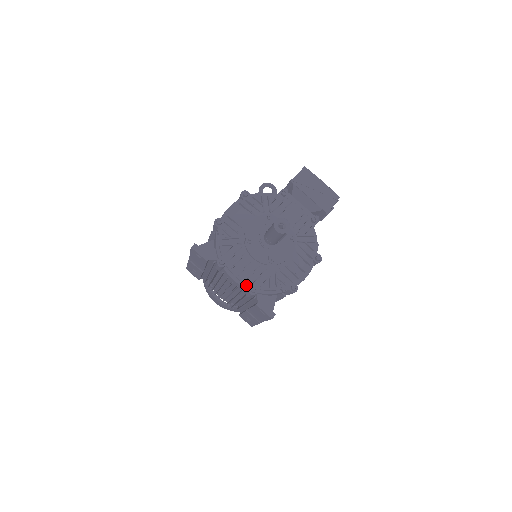
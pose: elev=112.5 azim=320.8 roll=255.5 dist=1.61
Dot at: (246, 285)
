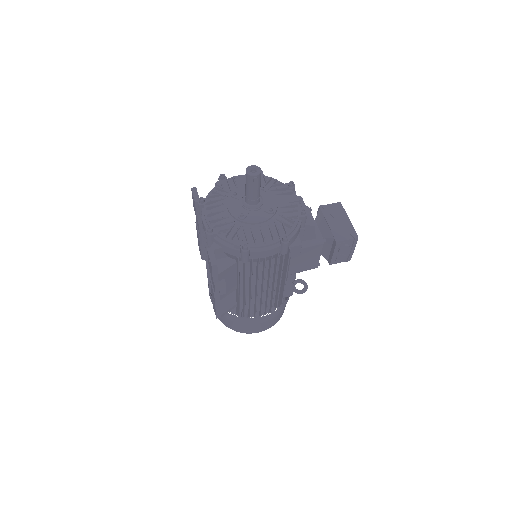
Dot at: occluded
